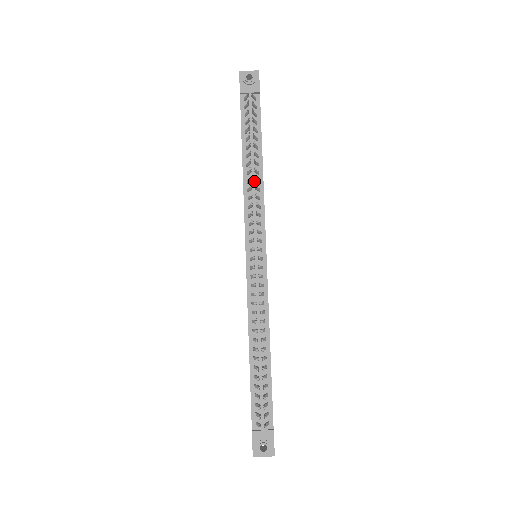
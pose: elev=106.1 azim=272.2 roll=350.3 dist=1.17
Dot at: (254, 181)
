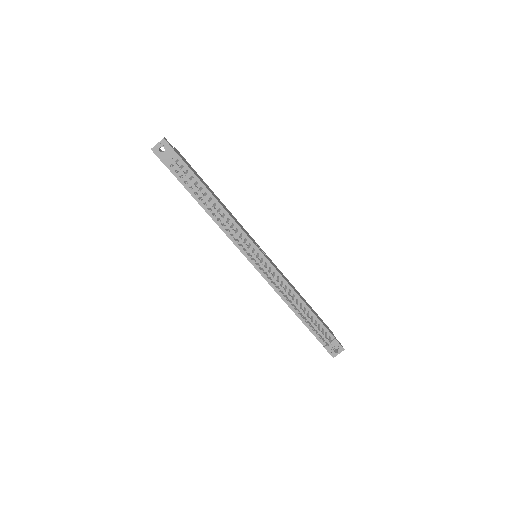
Dot at: (221, 217)
